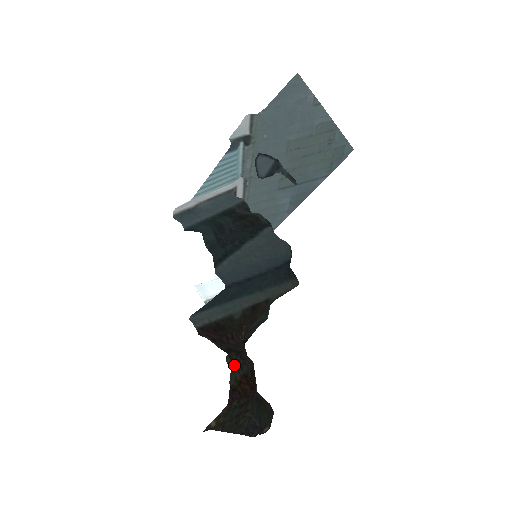
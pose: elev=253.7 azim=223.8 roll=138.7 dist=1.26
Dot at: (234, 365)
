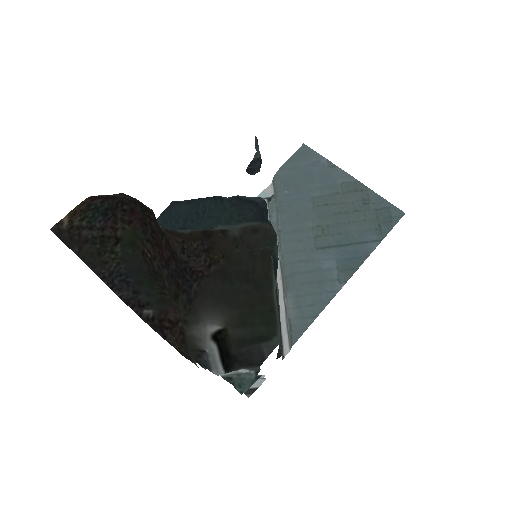
Dot at: (124, 194)
